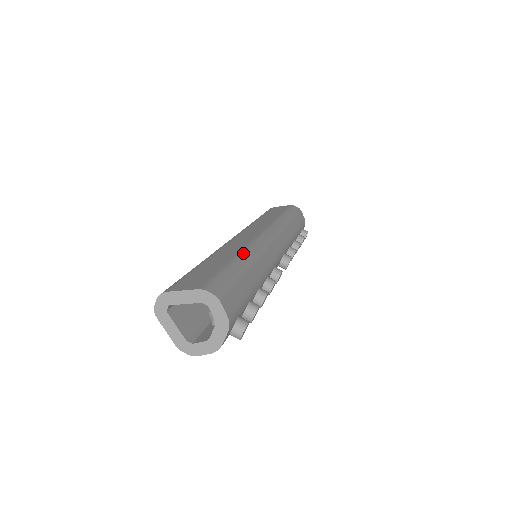
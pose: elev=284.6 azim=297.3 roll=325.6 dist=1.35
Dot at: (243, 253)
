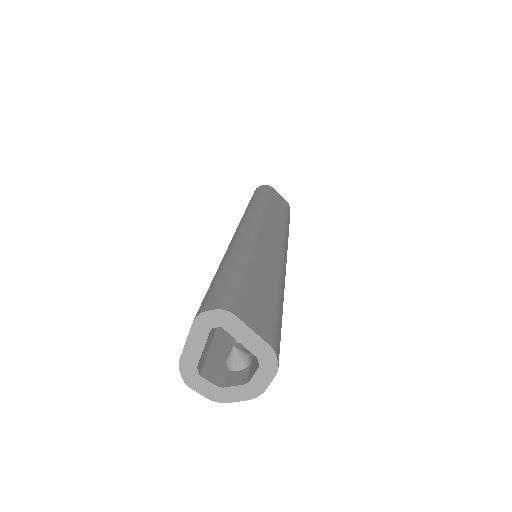
Dot at: (282, 282)
